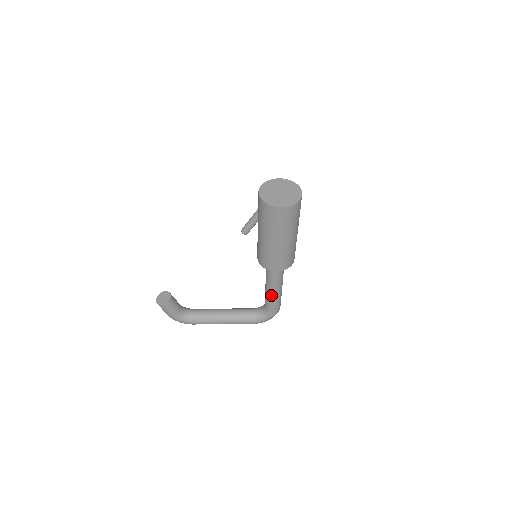
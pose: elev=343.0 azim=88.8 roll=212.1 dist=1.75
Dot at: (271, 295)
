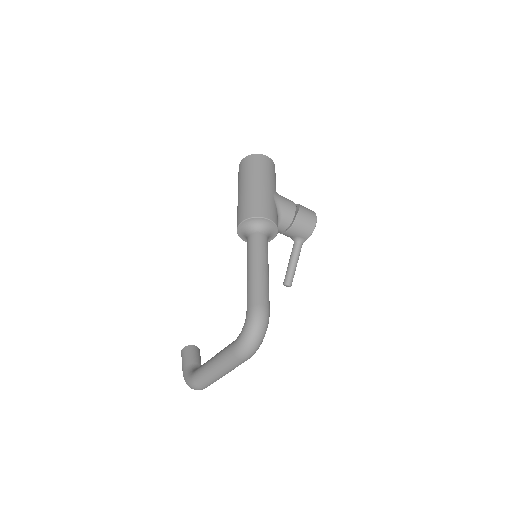
Dot at: (247, 278)
